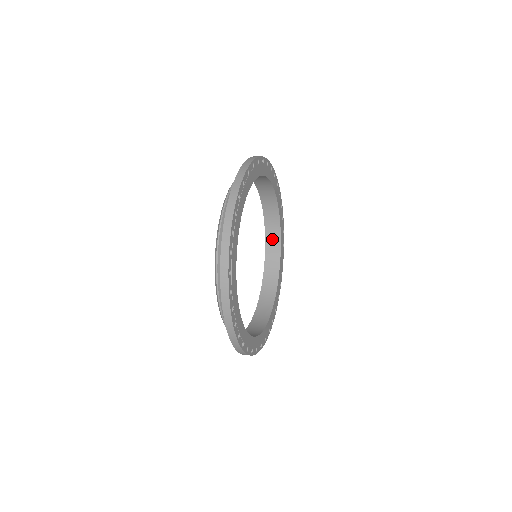
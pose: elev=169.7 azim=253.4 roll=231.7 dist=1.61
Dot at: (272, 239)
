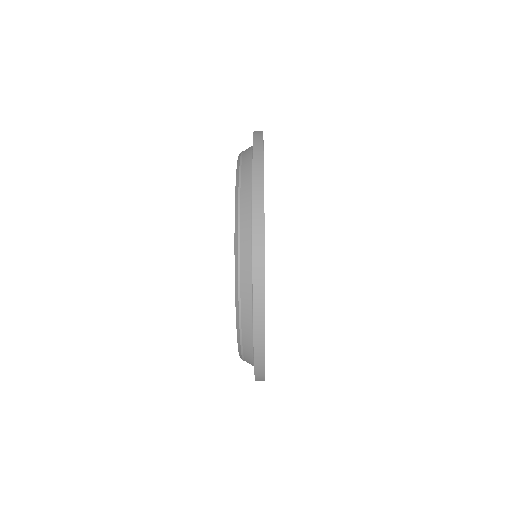
Dot at: occluded
